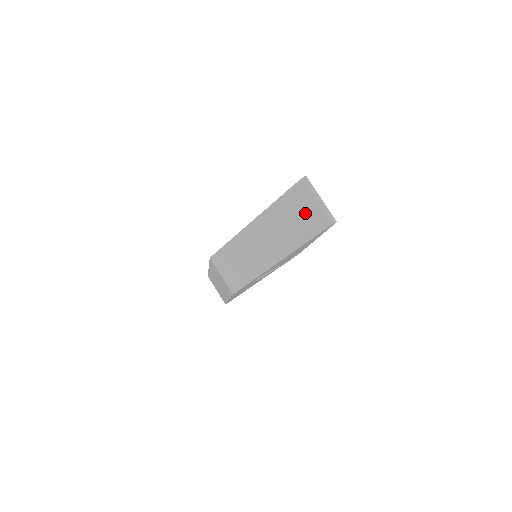
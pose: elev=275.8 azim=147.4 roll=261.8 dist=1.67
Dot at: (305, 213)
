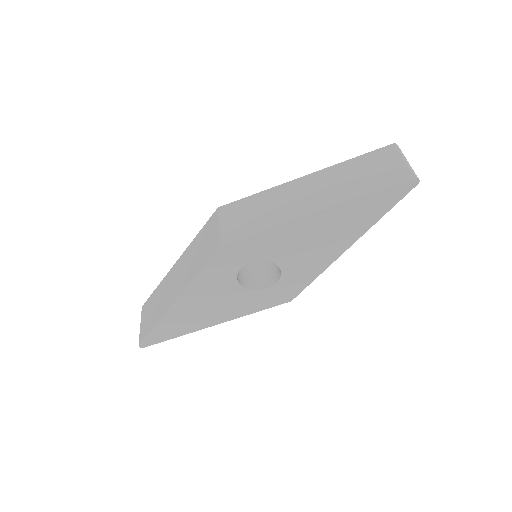
Dot at: (384, 168)
